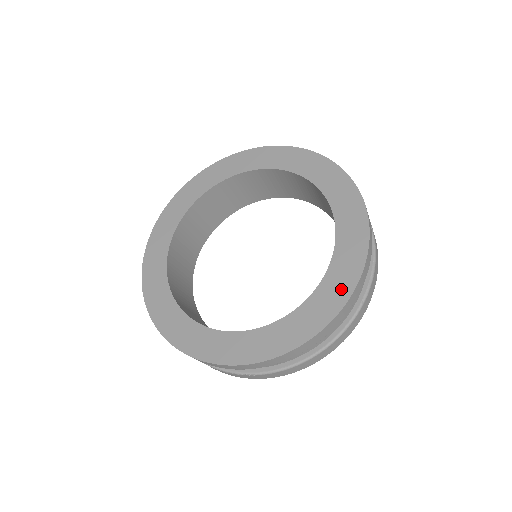
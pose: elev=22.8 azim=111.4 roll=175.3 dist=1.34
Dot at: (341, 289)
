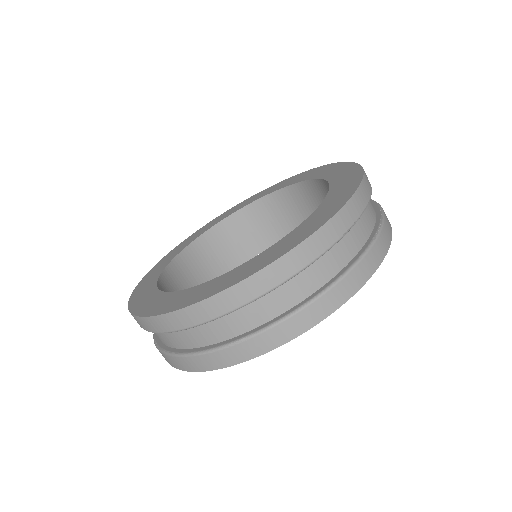
Dot at: (336, 203)
